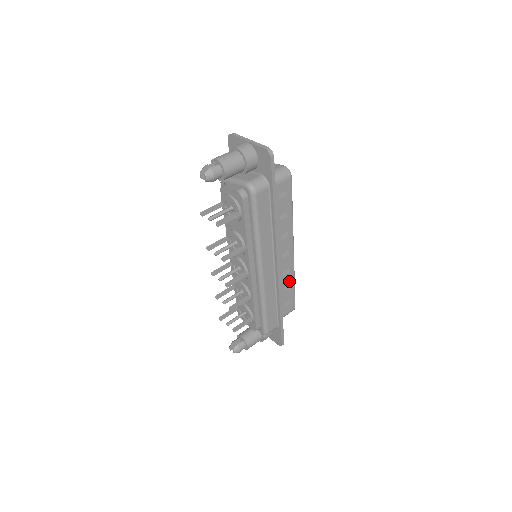
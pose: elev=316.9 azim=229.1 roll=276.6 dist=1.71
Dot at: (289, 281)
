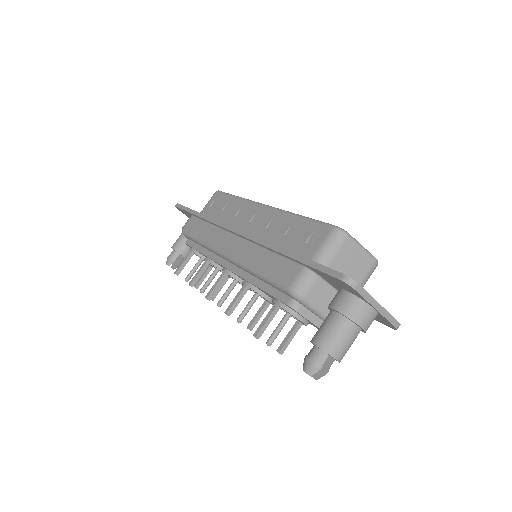
Dot at: occluded
